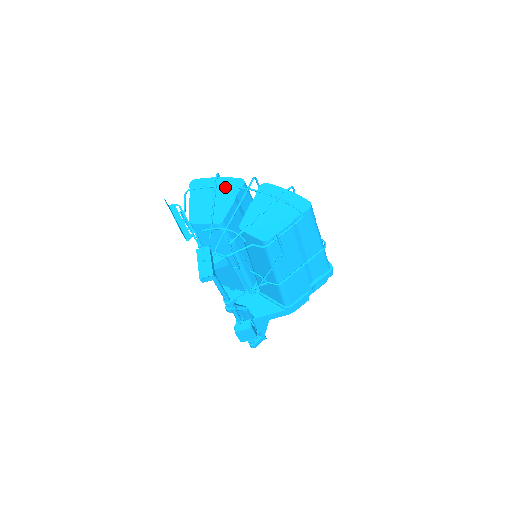
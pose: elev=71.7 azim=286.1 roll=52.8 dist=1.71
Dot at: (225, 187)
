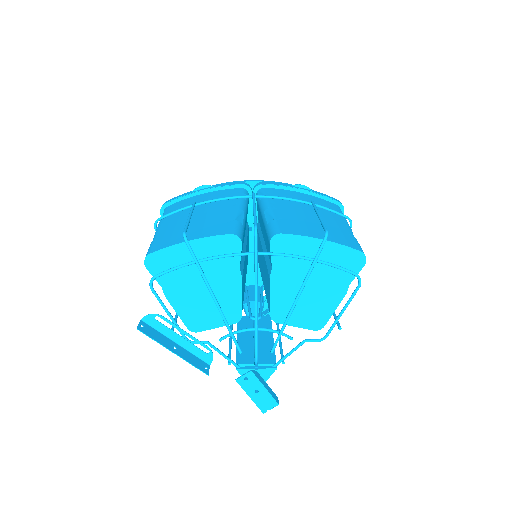
Dot at: (212, 258)
